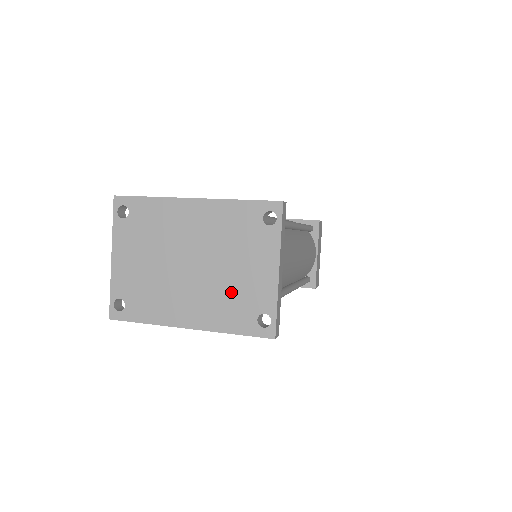
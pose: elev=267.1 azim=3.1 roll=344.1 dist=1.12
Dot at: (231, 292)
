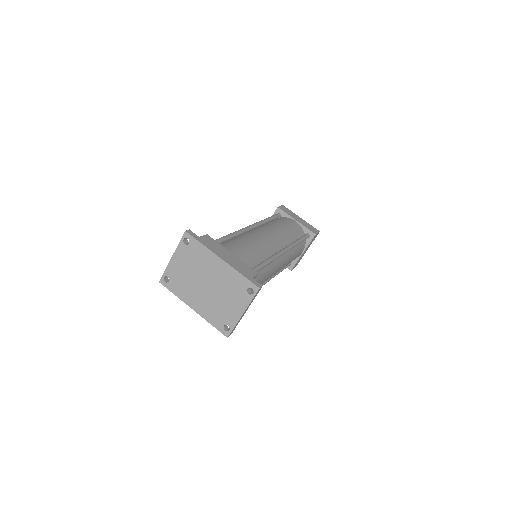
Dot at: (218, 308)
